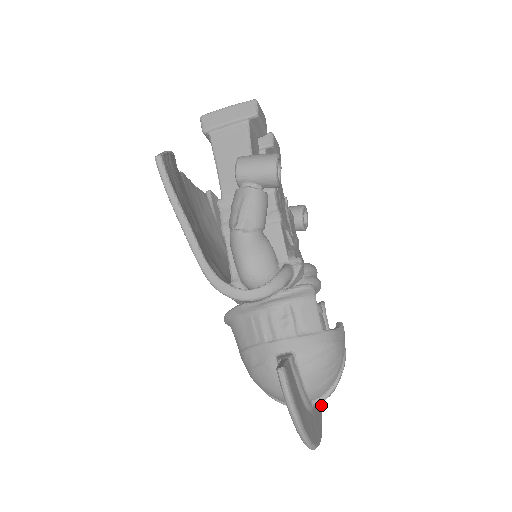
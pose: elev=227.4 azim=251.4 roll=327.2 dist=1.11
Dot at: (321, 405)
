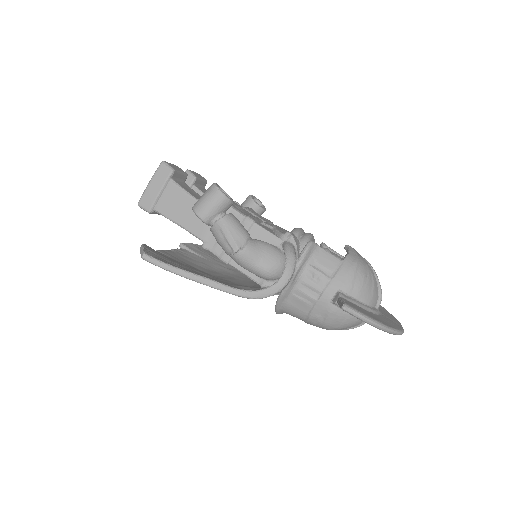
Dot at: (380, 305)
